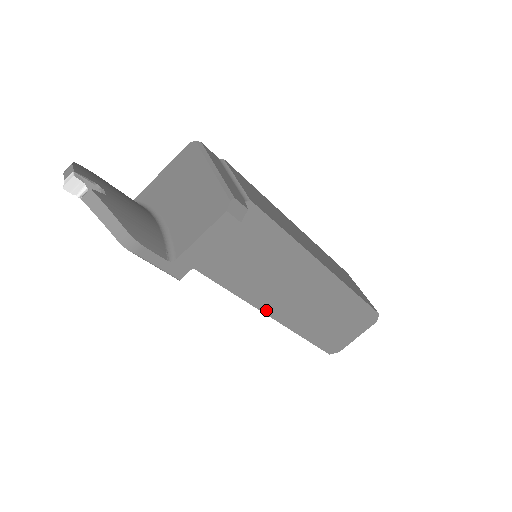
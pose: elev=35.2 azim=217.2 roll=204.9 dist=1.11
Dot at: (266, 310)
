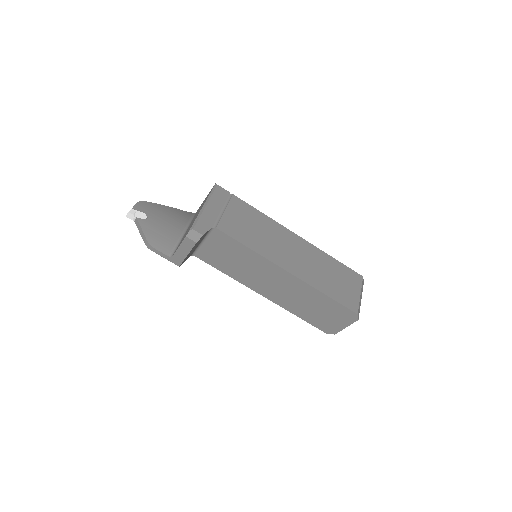
Dot at: (258, 292)
